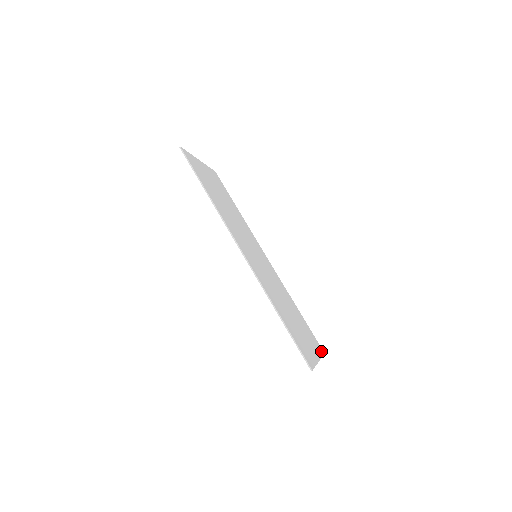
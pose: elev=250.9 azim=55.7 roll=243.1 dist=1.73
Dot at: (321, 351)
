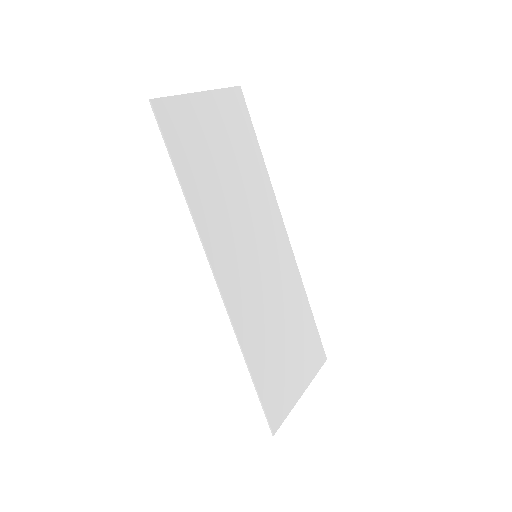
Dot at: (321, 362)
